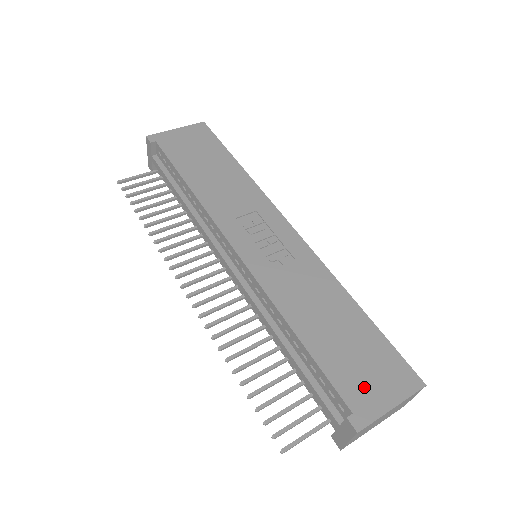
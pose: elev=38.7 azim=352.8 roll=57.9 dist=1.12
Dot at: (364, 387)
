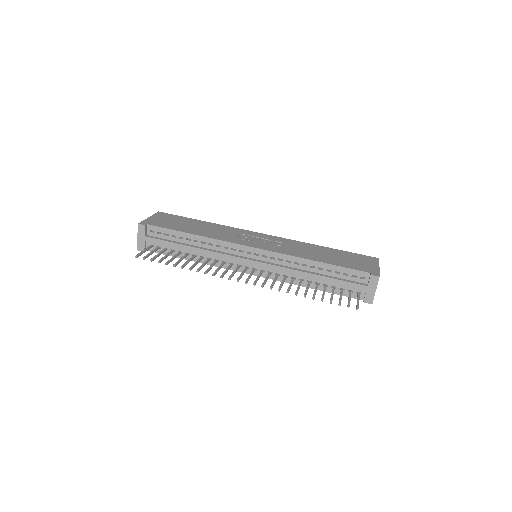
Dot at: (363, 266)
